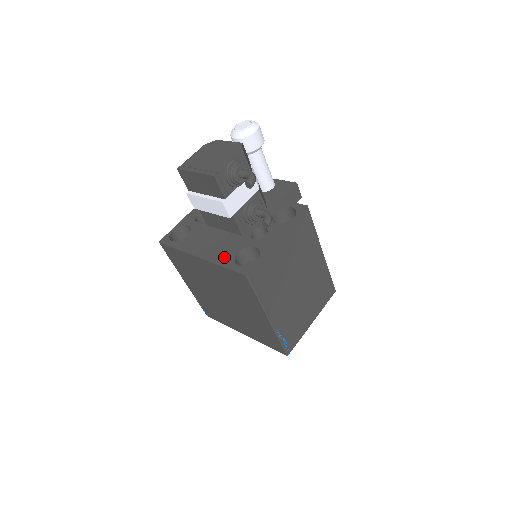
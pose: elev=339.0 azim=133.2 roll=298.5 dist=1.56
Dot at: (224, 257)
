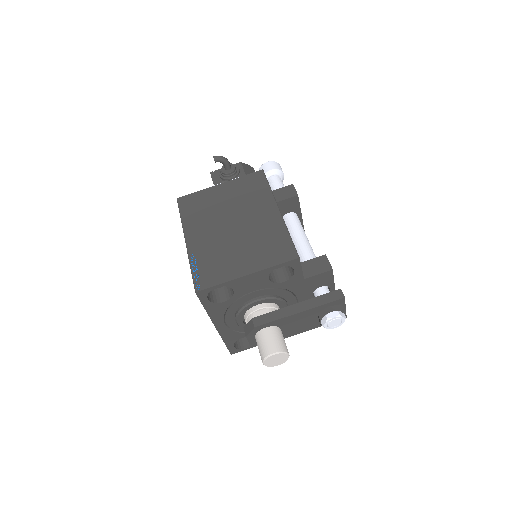
Dot at: occluded
